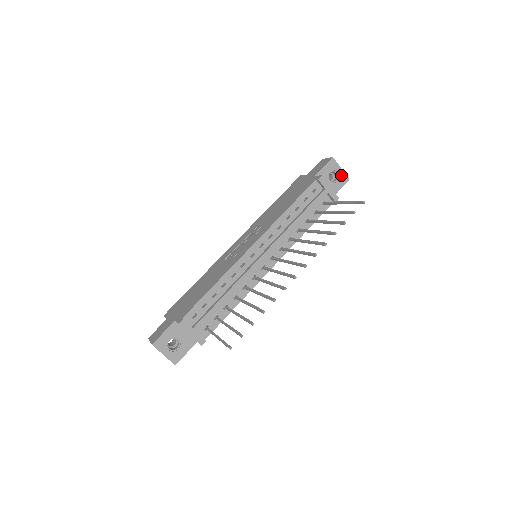
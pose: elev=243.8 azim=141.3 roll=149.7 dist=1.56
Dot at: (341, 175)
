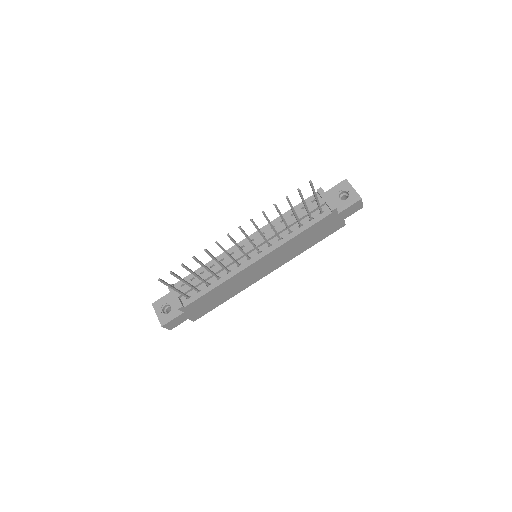
Dot at: (353, 194)
